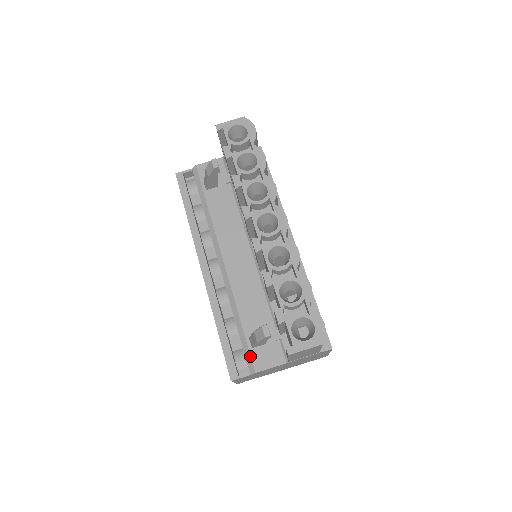
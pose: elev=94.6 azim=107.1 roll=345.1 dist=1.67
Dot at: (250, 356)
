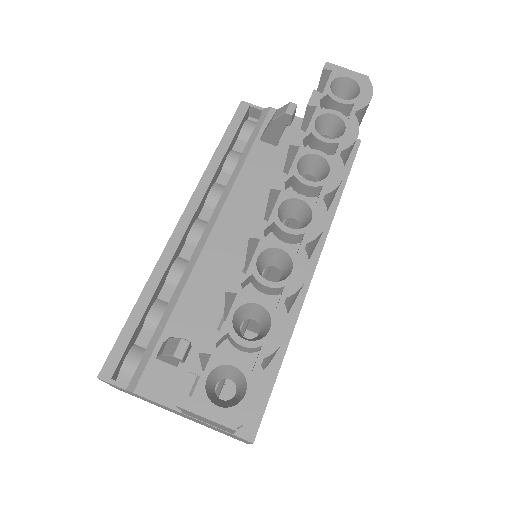
Dot at: (145, 366)
